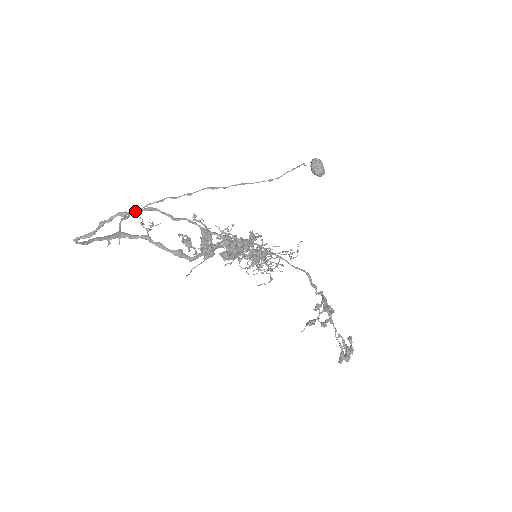
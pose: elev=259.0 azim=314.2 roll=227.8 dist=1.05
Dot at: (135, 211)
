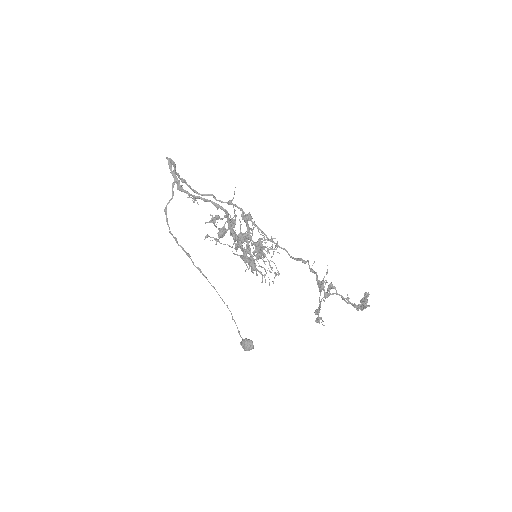
Dot at: (167, 221)
